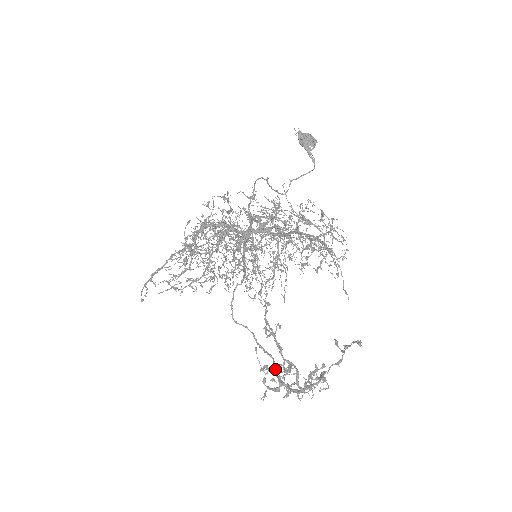
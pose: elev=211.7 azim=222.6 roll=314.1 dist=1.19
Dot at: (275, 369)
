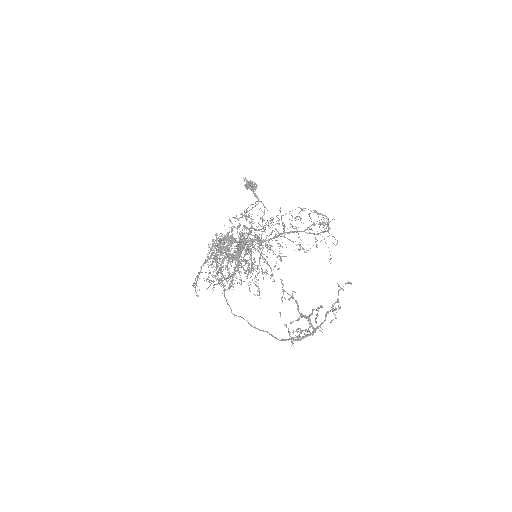
Dot at: (275, 337)
